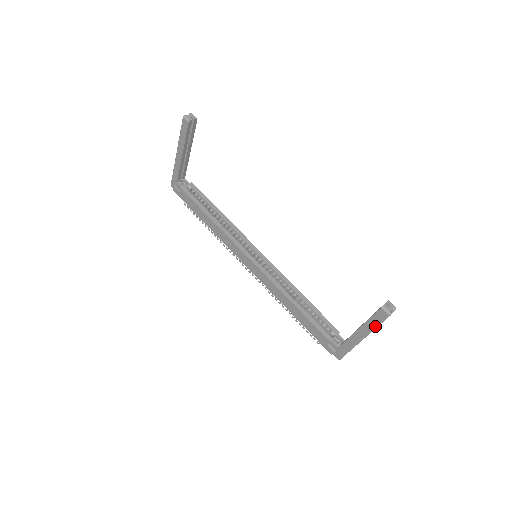
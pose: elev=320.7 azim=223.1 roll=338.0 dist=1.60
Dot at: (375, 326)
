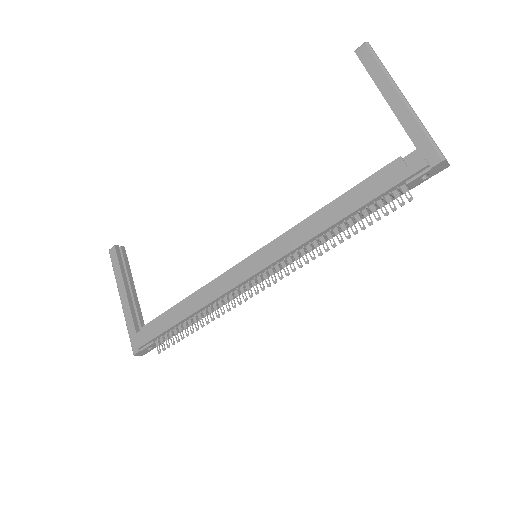
Dot at: (380, 66)
